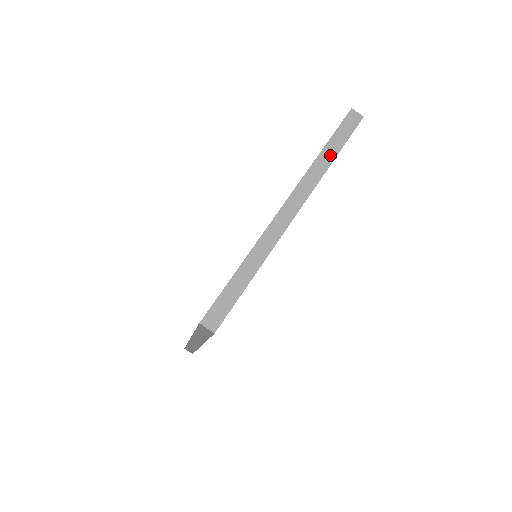
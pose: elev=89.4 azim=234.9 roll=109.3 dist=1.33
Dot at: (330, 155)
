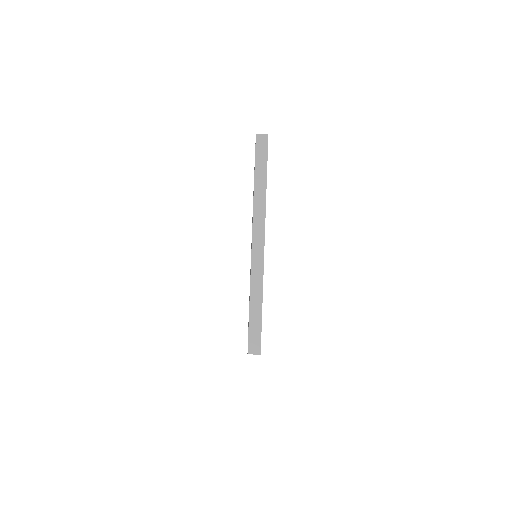
Dot at: (262, 182)
